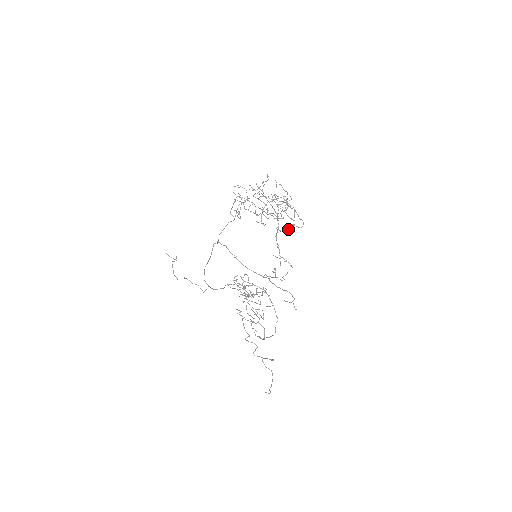
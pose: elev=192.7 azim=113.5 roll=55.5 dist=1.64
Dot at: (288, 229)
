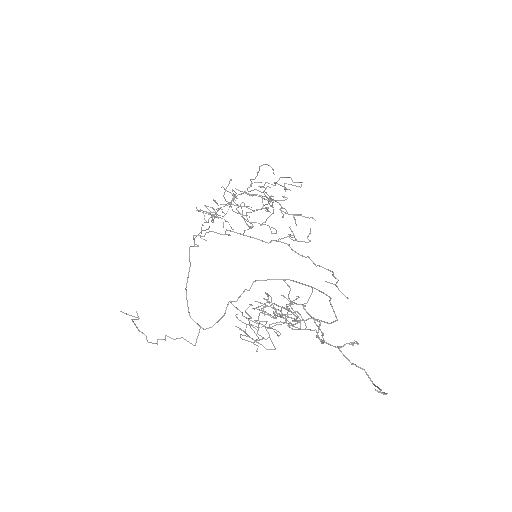
Dot at: (285, 190)
